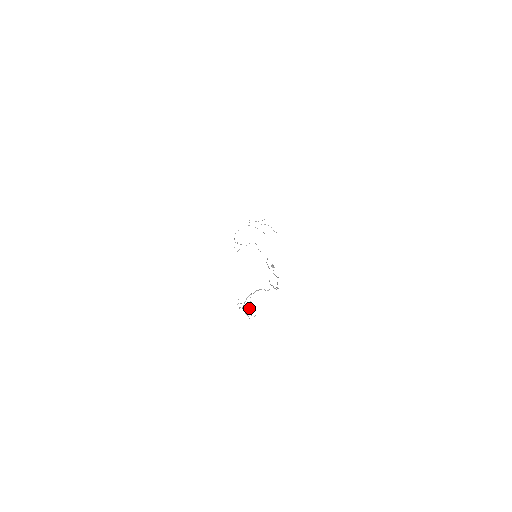
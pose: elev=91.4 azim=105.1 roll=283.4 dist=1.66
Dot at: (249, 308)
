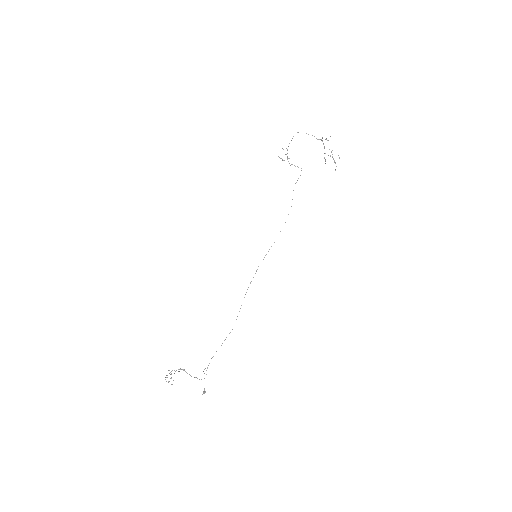
Dot at: occluded
